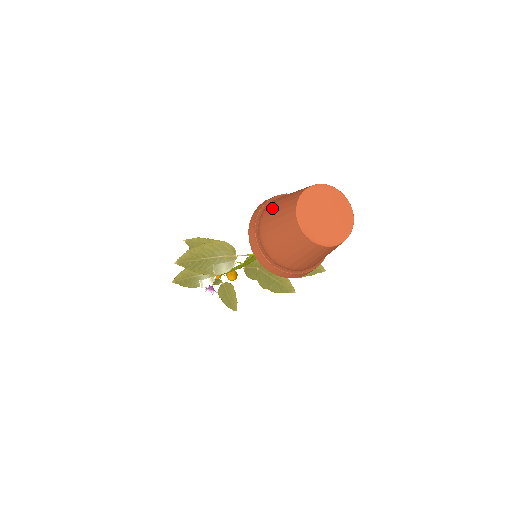
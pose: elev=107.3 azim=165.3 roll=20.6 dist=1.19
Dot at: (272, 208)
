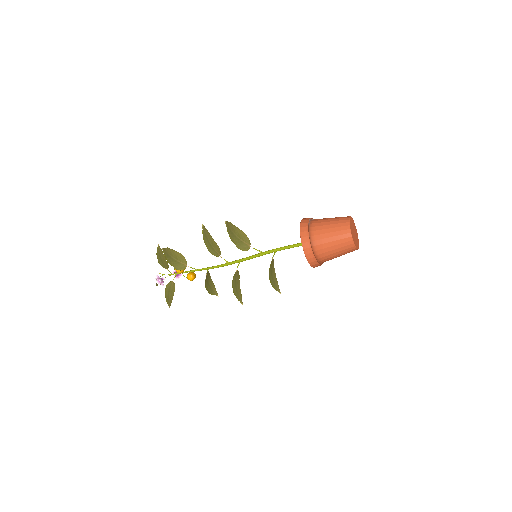
Dot at: (323, 219)
